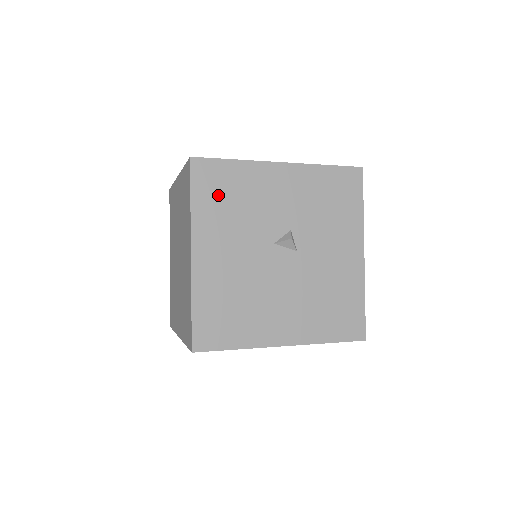
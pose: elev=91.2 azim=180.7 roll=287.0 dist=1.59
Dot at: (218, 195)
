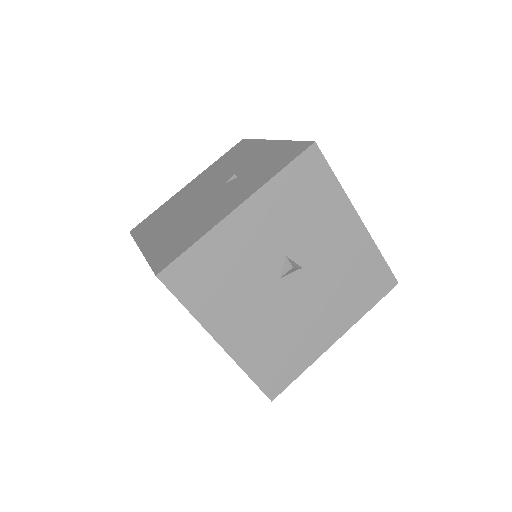
Dot at: (205, 284)
